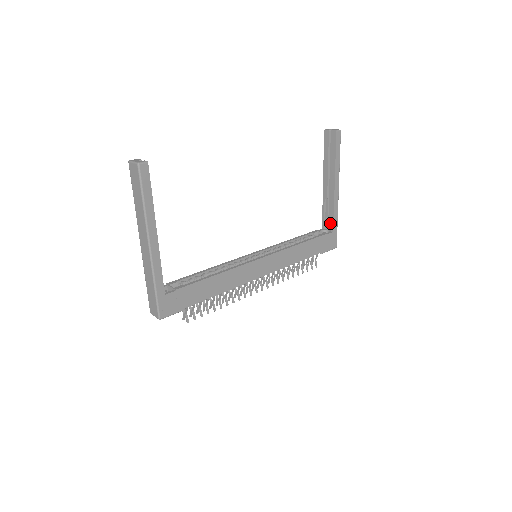
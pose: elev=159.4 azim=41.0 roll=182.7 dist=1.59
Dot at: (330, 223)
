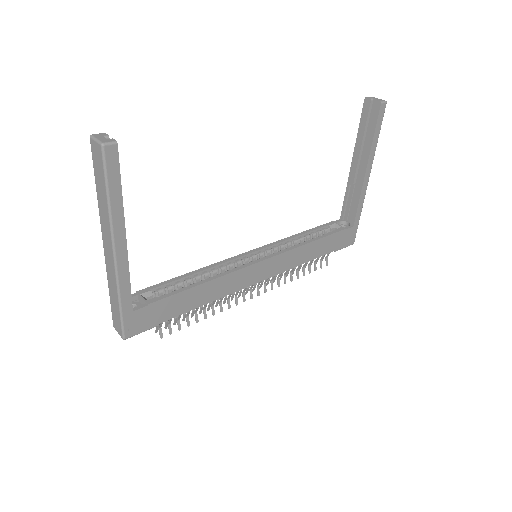
Dot at: (351, 215)
